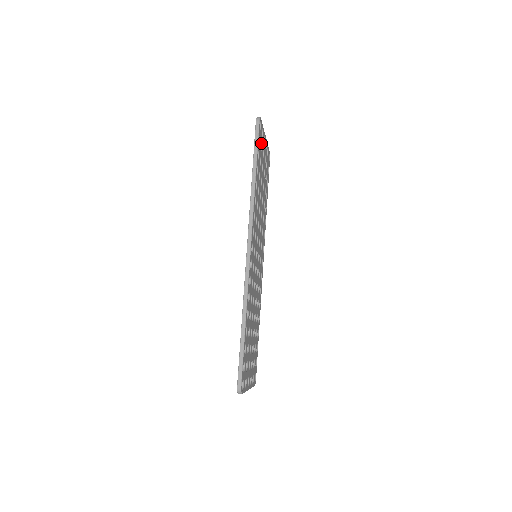
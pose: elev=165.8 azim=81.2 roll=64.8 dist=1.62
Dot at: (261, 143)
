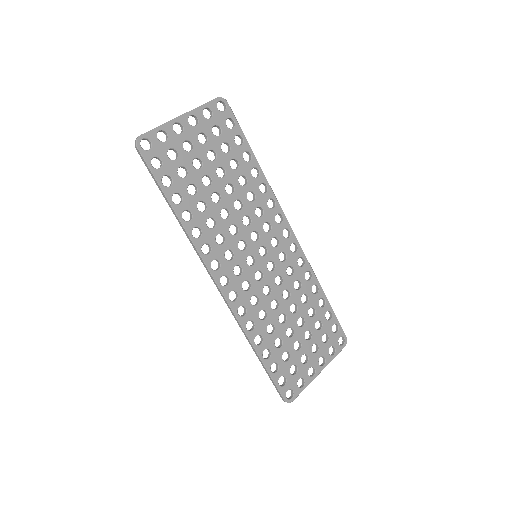
Dot at: (170, 149)
